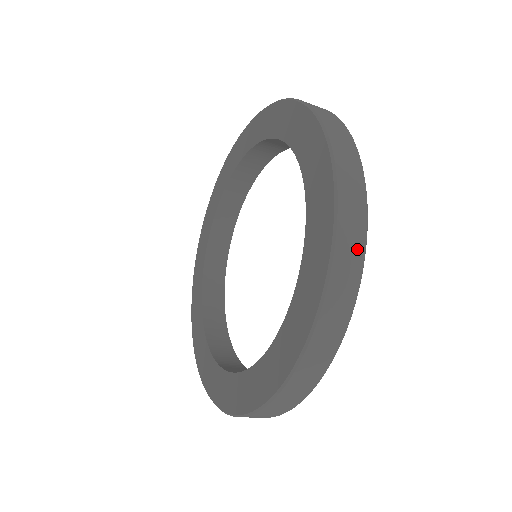
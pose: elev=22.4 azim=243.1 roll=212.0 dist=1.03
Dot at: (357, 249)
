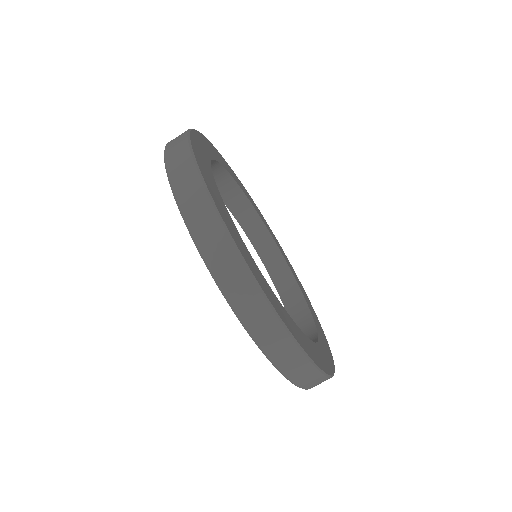
Dot at: (182, 149)
